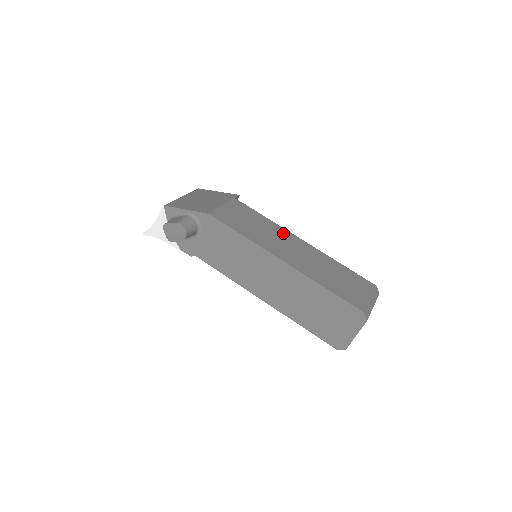
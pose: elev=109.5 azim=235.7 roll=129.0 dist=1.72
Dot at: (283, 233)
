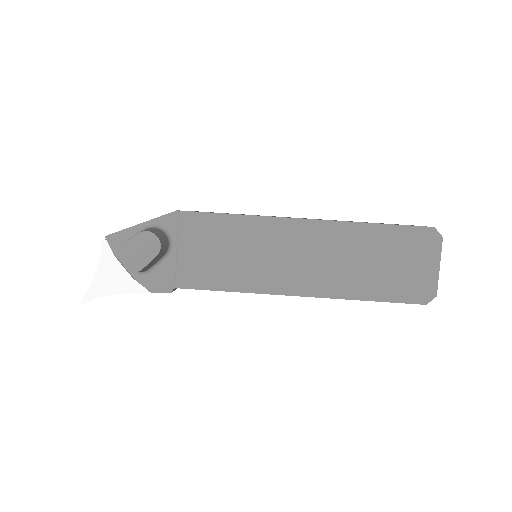
Dot at: occluded
